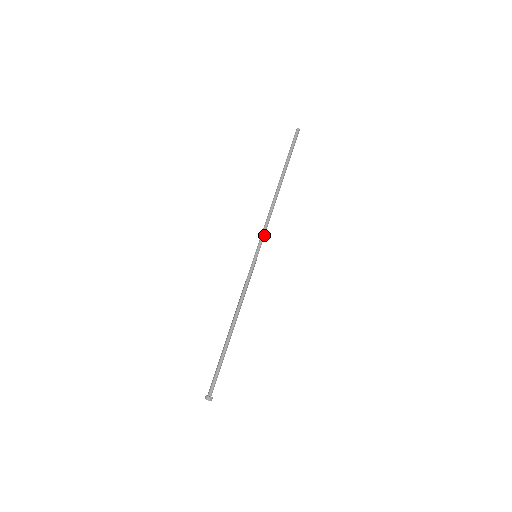
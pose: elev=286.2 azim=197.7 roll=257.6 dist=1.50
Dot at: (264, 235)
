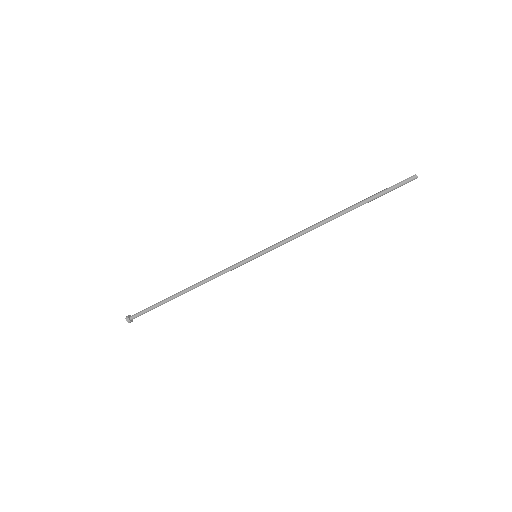
Dot at: (279, 246)
